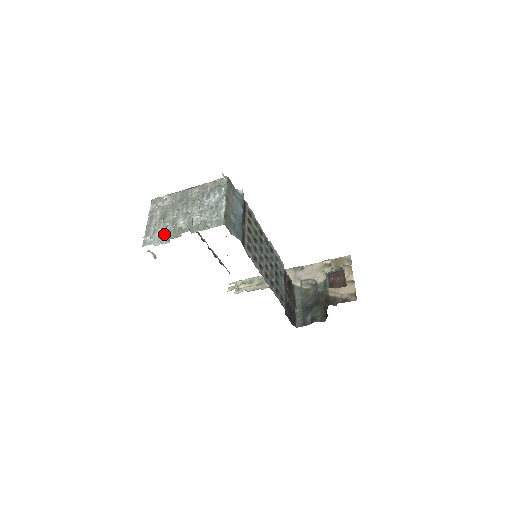
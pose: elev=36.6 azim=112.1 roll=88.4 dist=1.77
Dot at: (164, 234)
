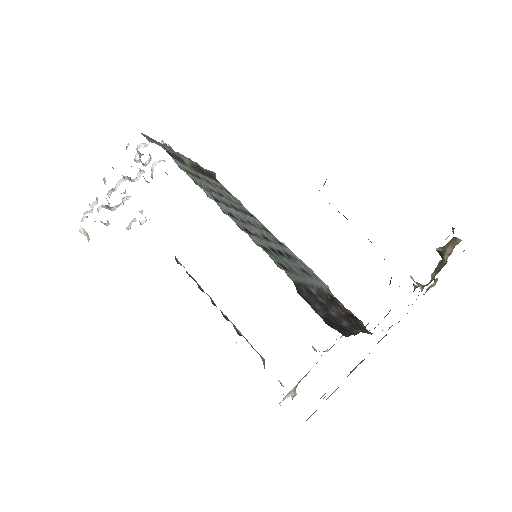
Dot at: occluded
